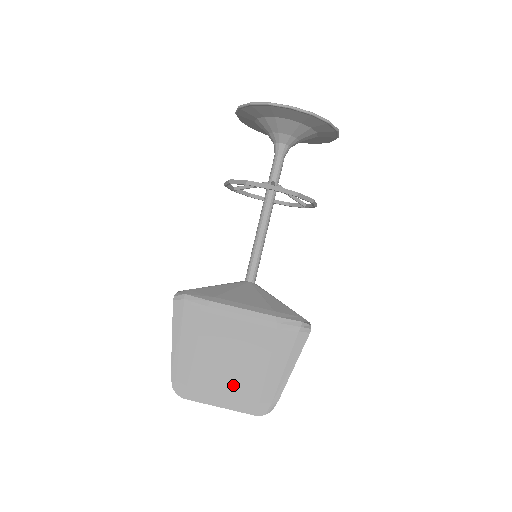
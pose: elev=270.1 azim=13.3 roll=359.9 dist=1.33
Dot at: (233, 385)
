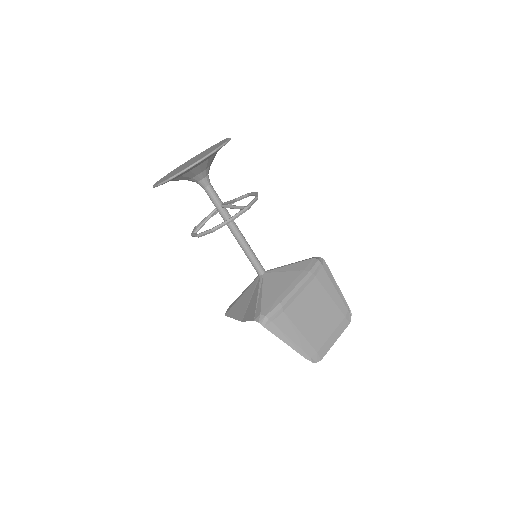
Dot at: (330, 325)
